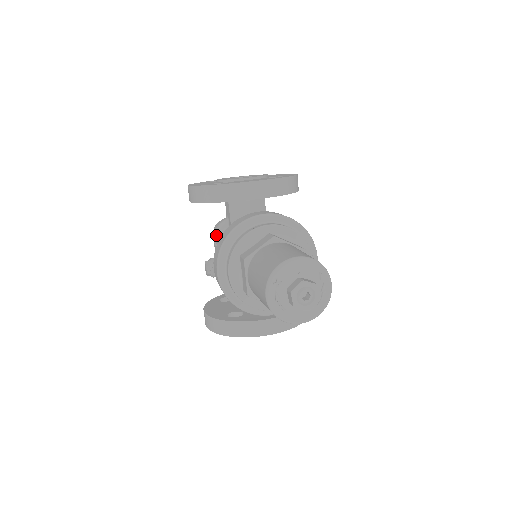
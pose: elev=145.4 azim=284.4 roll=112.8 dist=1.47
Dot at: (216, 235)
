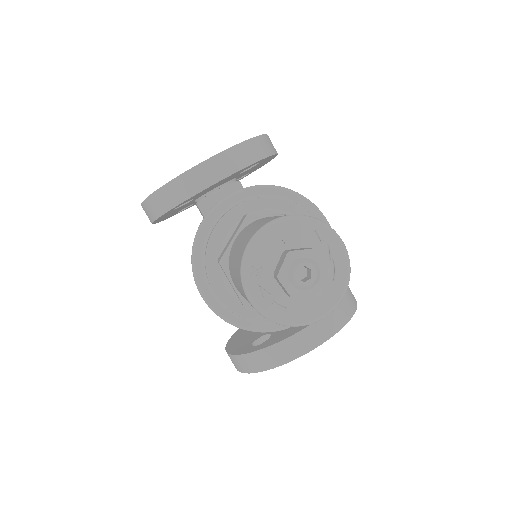
Dot at: occluded
